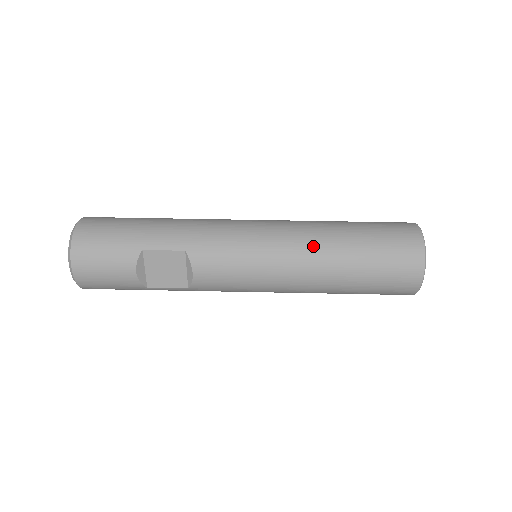
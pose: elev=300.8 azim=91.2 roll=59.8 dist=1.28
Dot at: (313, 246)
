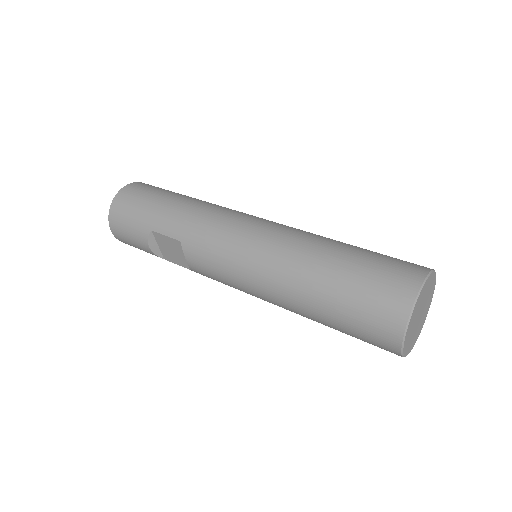
Dot at: (286, 272)
